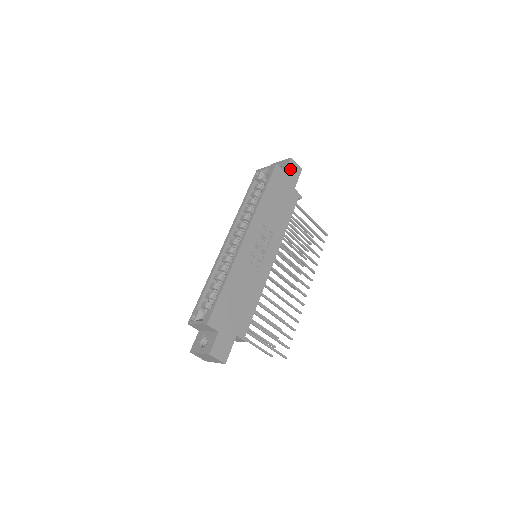
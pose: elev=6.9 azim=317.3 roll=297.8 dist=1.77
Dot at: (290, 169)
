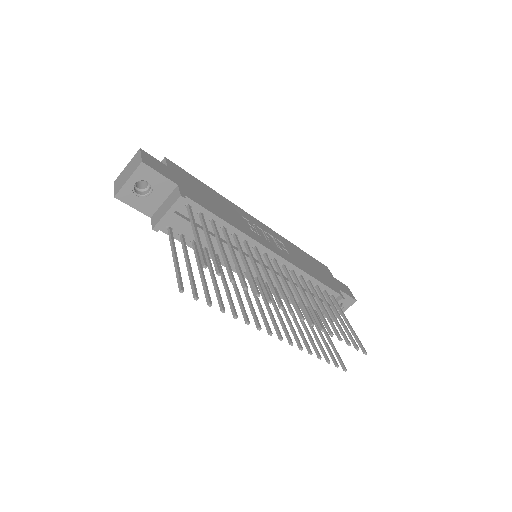
Dot at: (341, 284)
